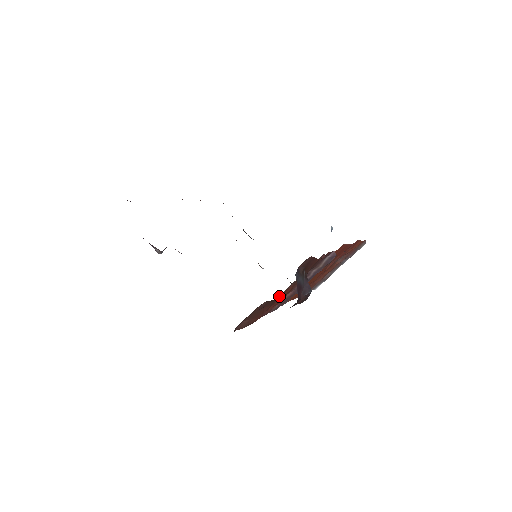
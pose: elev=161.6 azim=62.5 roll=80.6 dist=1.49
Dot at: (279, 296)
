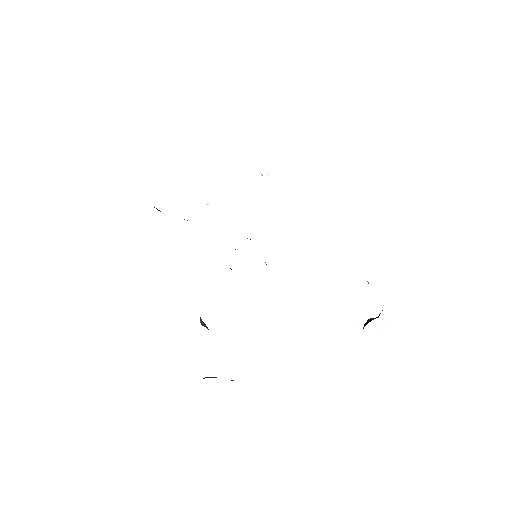
Dot at: occluded
